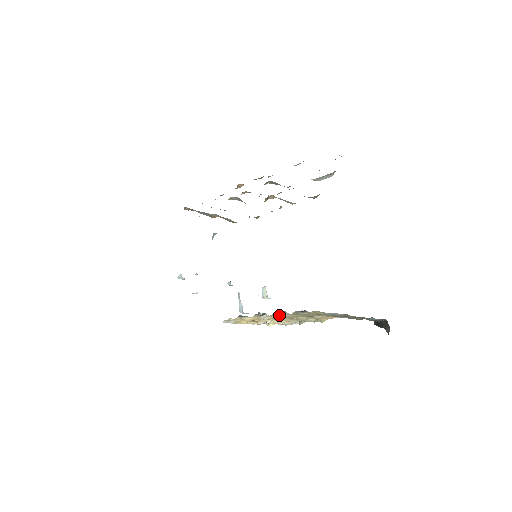
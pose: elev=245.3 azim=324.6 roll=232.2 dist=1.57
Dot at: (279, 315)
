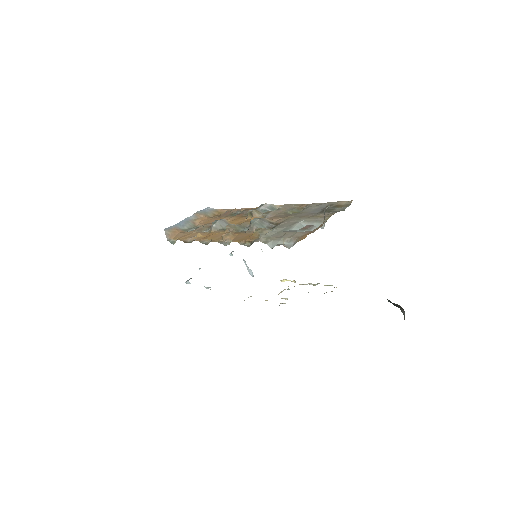
Dot at: occluded
